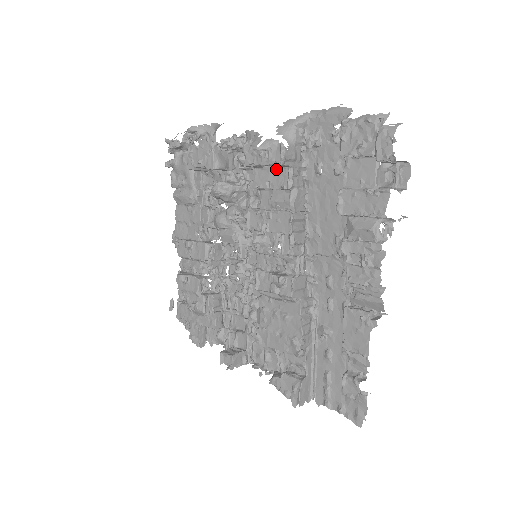
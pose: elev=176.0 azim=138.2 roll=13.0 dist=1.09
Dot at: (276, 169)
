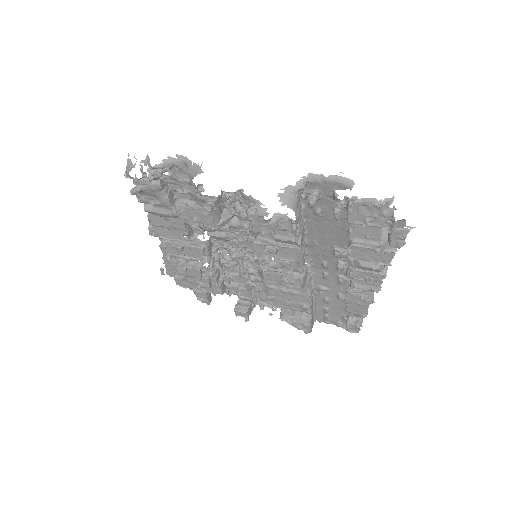
Dot at: occluded
